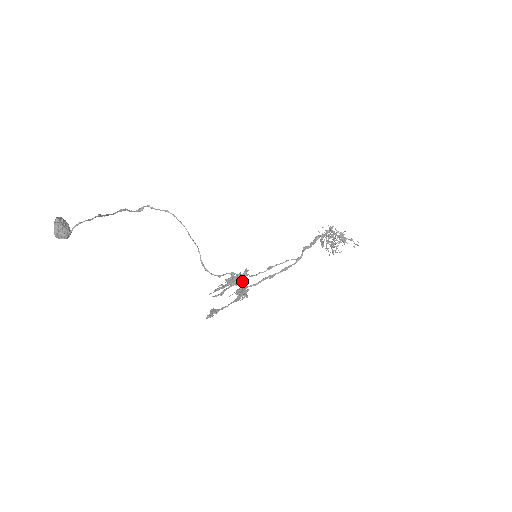
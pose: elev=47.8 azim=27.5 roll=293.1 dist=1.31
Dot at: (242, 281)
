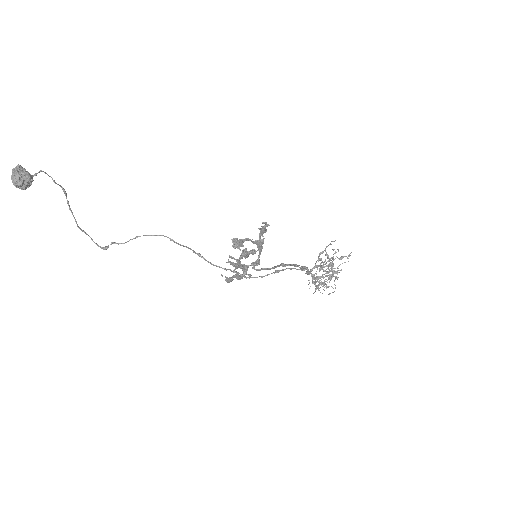
Dot at: (254, 251)
